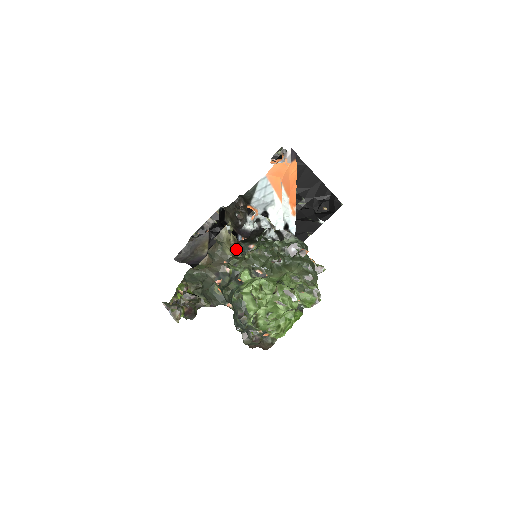
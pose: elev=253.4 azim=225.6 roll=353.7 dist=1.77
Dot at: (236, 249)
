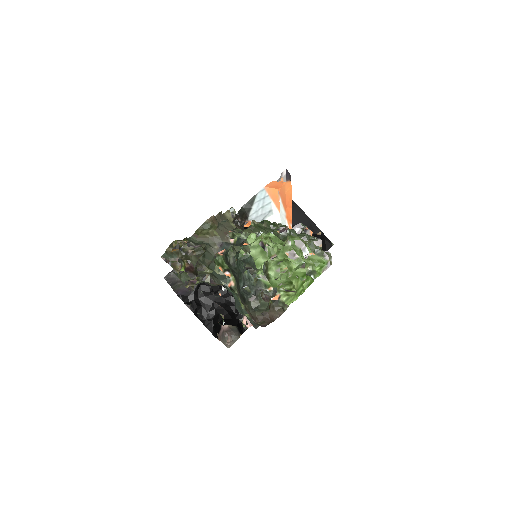
Dot at: occluded
